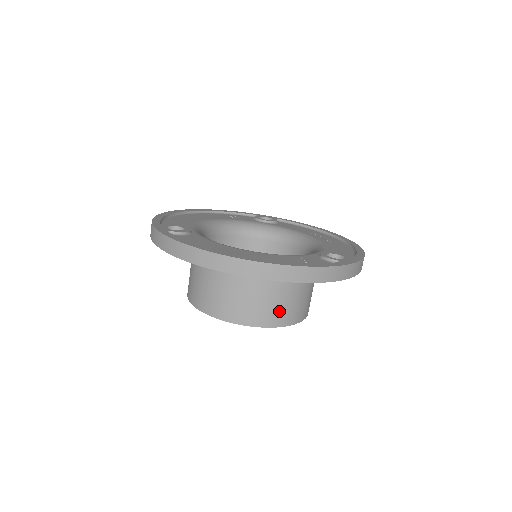
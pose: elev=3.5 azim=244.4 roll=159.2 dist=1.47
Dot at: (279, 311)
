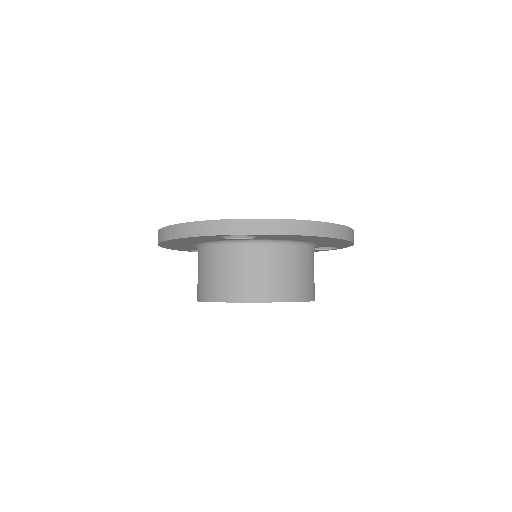
Dot at: (314, 286)
